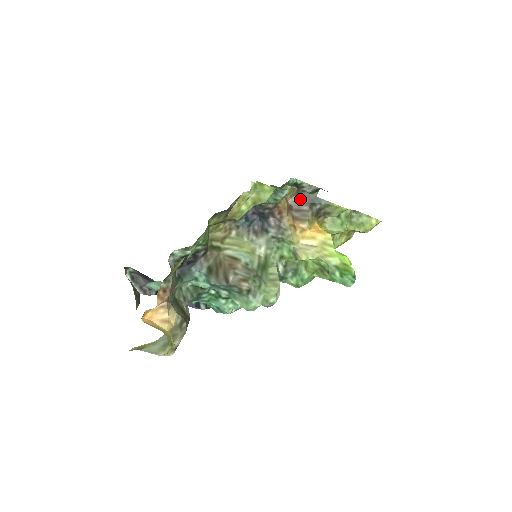
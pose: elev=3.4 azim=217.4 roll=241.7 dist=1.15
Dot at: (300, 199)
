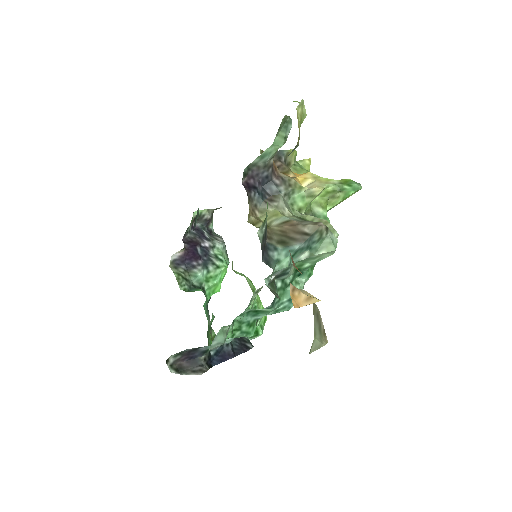
Dot at: occluded
